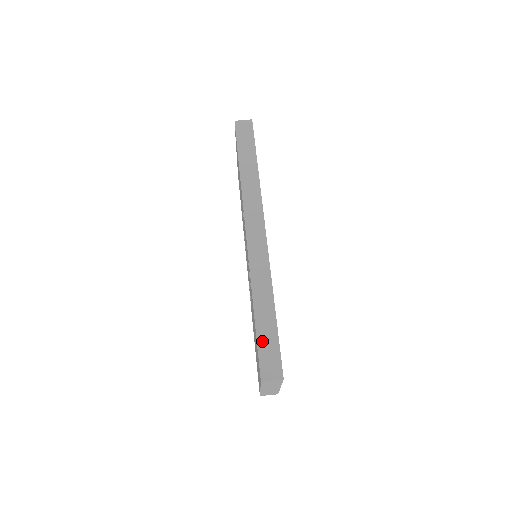
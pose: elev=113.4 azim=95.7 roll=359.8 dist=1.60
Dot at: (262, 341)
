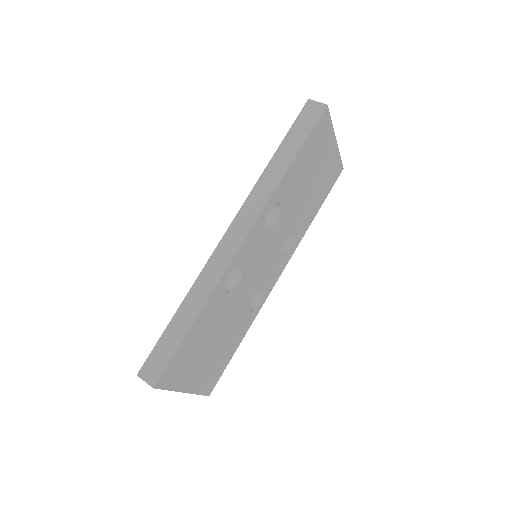
Dot at: (164, 341)
